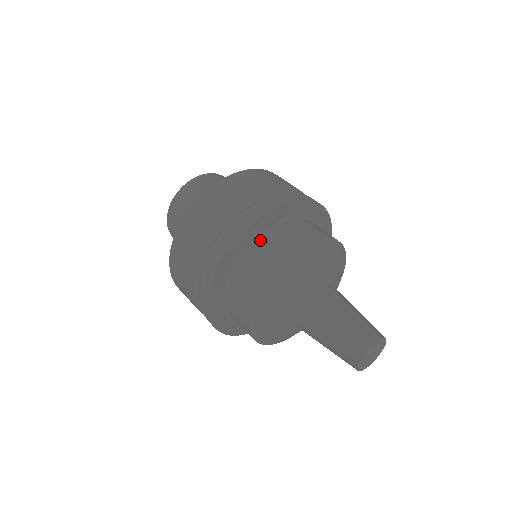
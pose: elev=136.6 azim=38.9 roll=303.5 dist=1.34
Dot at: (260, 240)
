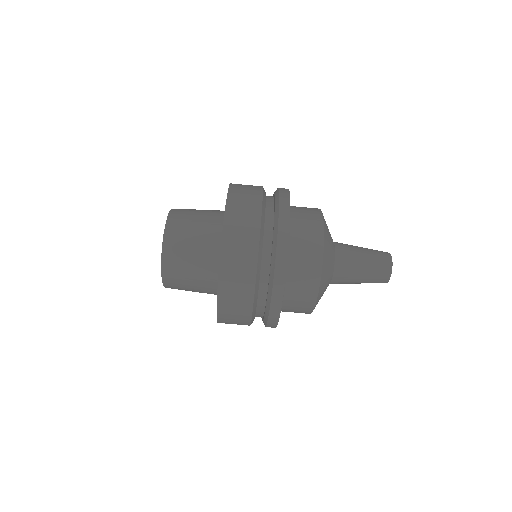
Dot at: (291, 237)
